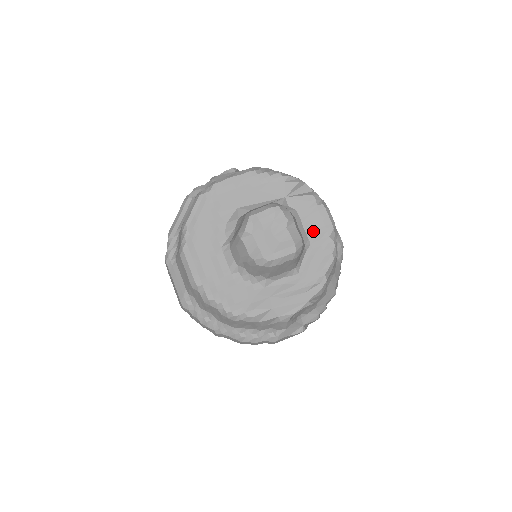
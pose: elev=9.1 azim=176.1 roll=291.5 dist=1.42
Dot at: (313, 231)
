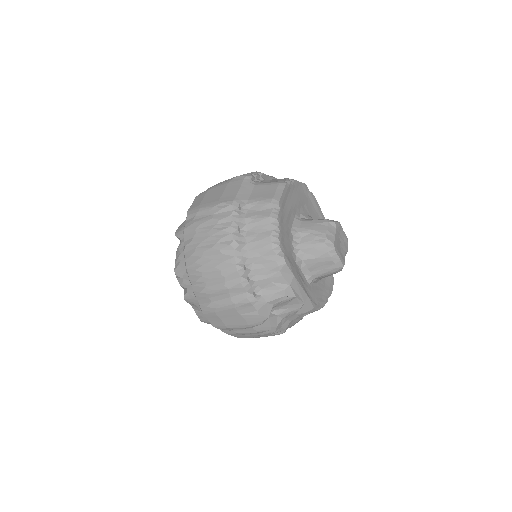
Dot at: (324, 281)
